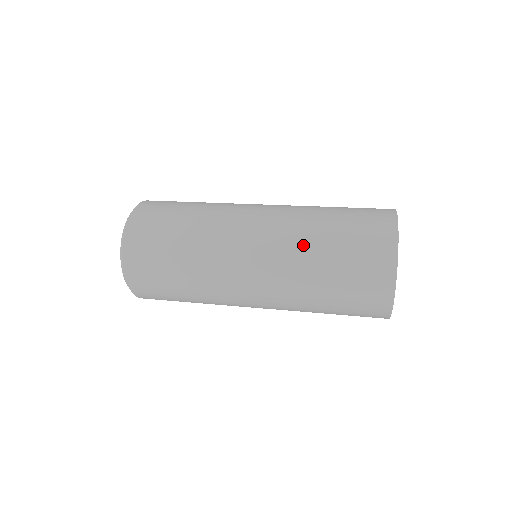
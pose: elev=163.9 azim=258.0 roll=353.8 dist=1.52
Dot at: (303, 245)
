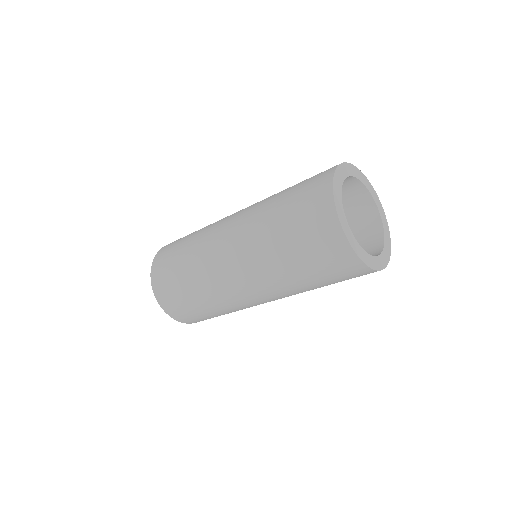
Dot at: occluded
